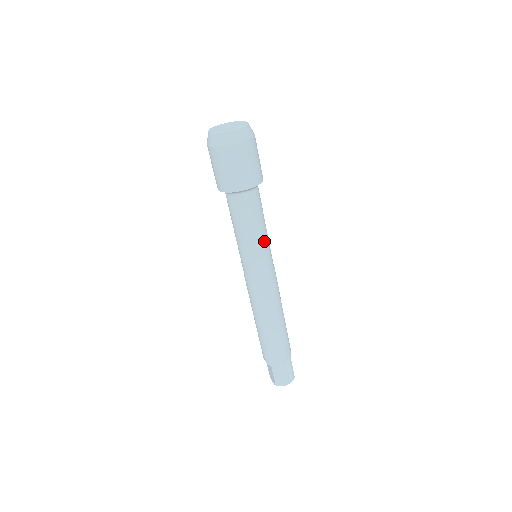
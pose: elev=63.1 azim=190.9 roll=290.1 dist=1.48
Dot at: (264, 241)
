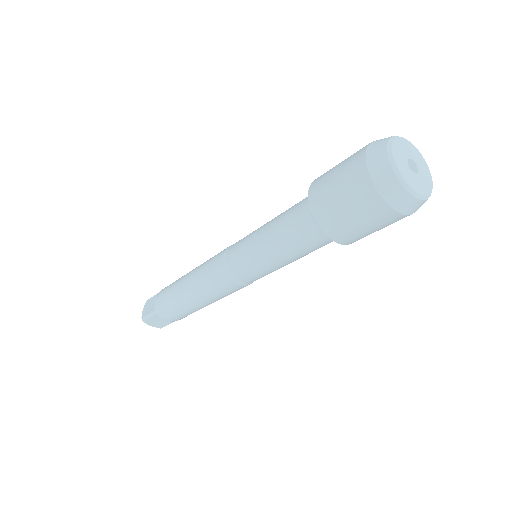
Dot at: occluded
